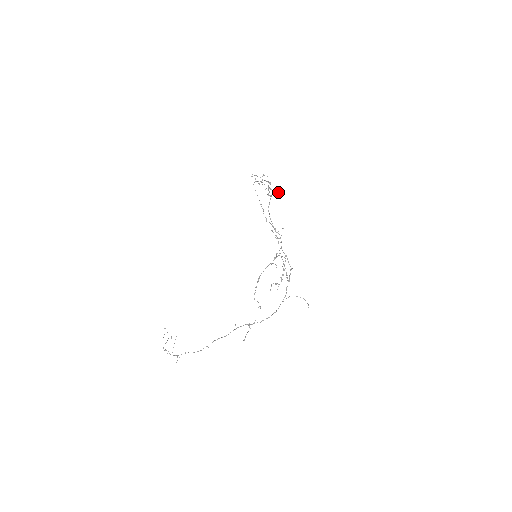
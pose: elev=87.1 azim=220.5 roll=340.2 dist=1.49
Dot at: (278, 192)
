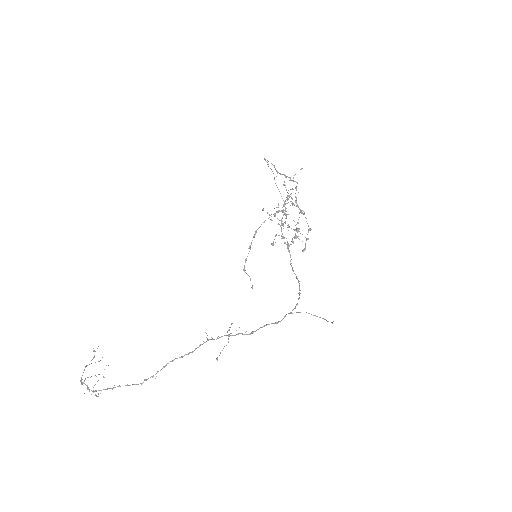
Dot at: (295, 230)
